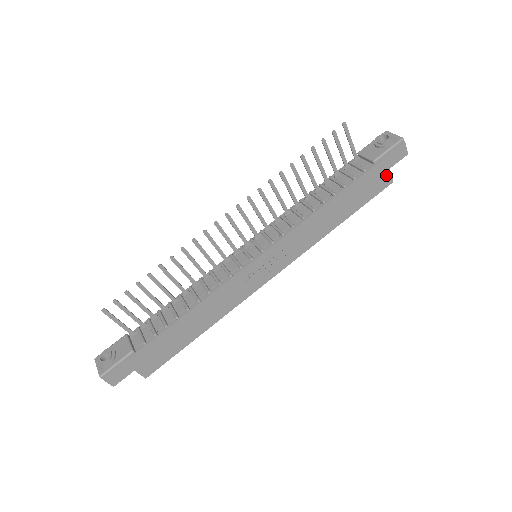
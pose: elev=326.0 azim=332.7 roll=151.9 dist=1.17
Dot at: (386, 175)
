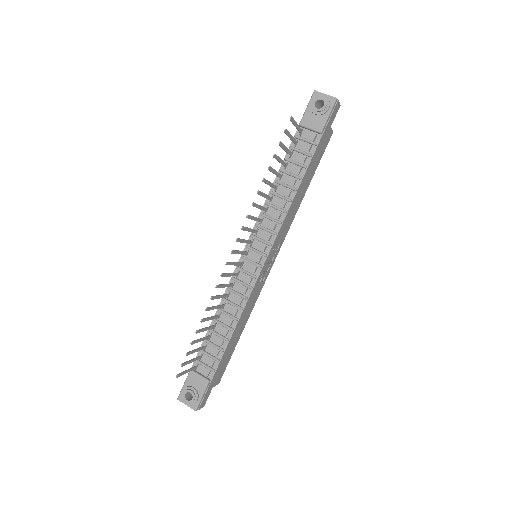
Dot at: (329, 133)
